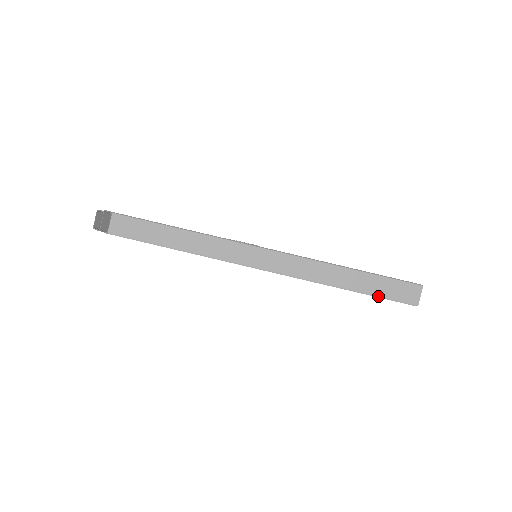
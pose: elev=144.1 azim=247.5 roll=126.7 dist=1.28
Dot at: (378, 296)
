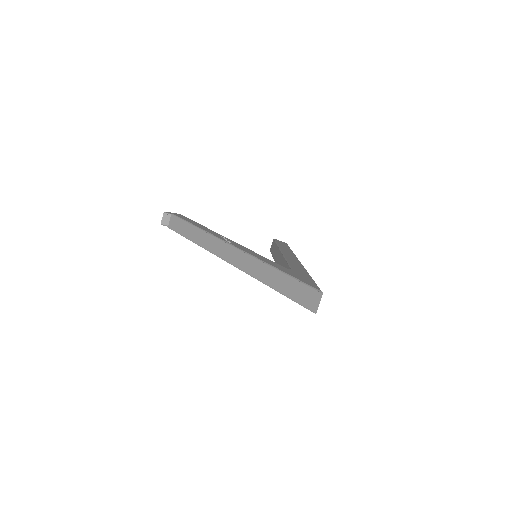
Dot at: (288, 297)
